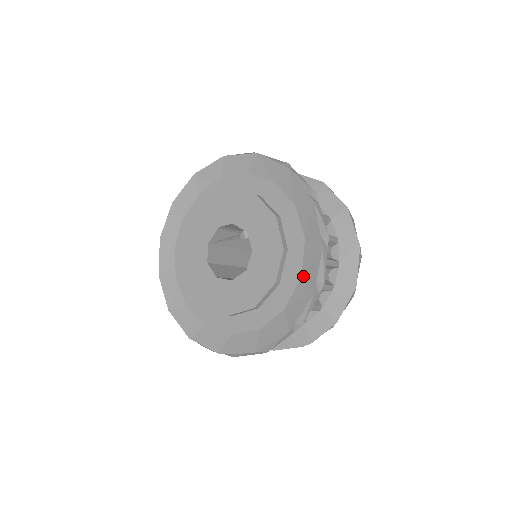
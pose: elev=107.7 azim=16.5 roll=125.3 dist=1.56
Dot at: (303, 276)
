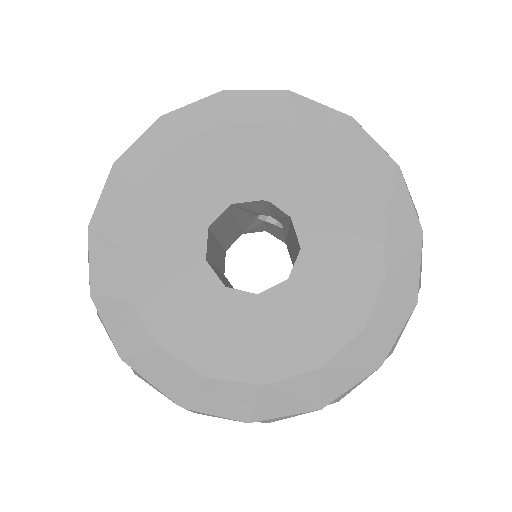
Dot at: (323, 371)
